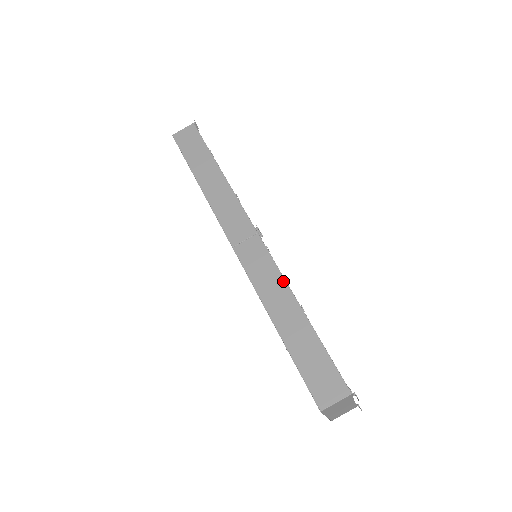
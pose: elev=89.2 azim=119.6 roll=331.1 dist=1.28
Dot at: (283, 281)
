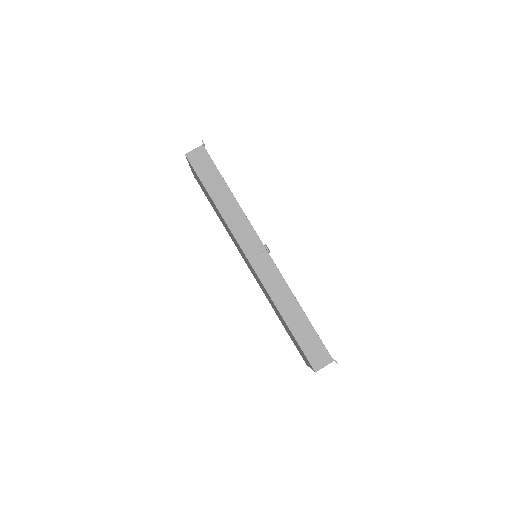
Dot at: (287, 287)
